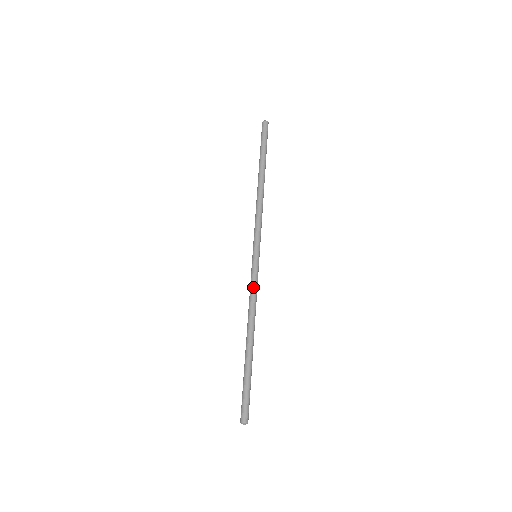
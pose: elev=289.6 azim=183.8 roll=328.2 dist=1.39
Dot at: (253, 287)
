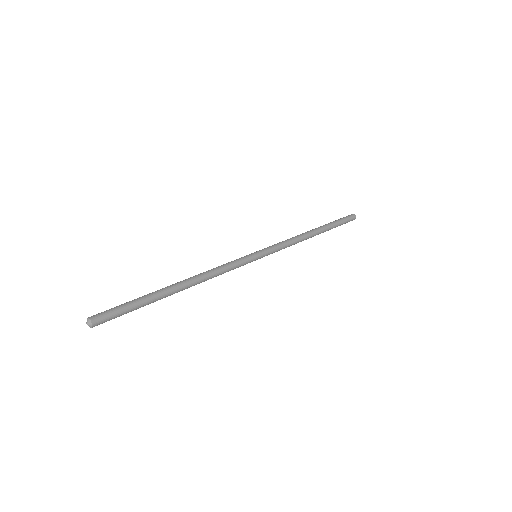
Dot at: (229, 264)
